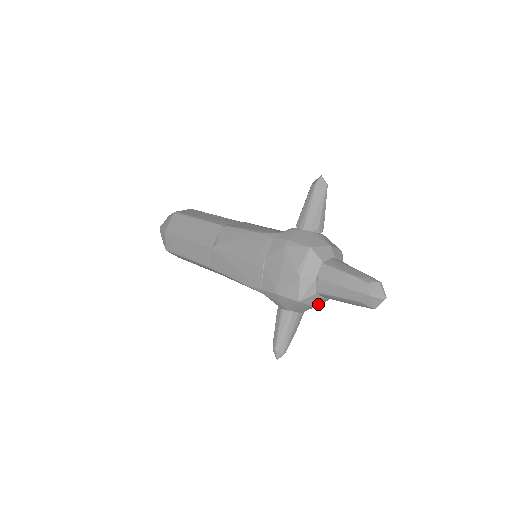
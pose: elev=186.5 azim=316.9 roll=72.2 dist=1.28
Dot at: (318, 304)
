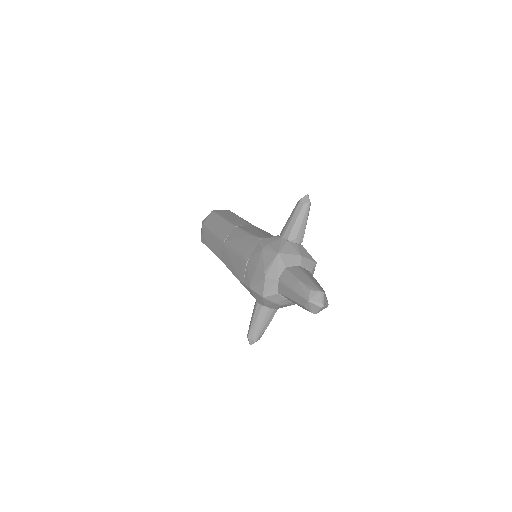
Dot at: (284, 304)
